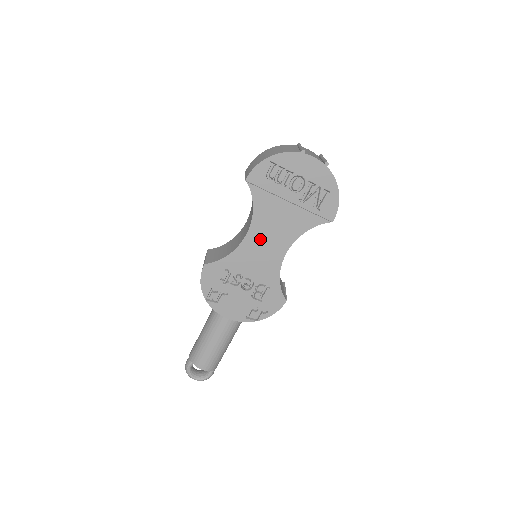
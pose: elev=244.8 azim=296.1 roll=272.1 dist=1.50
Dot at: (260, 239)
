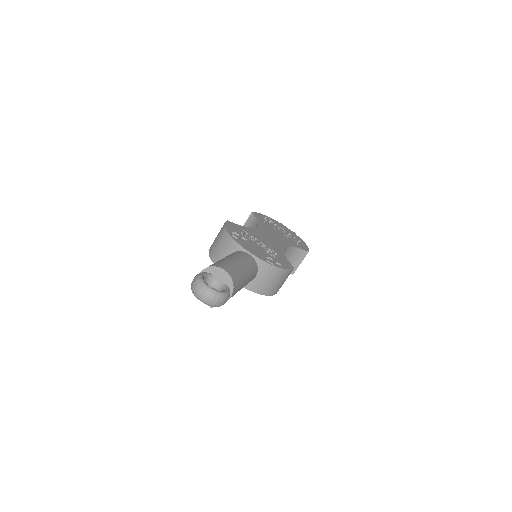
Dot at: (265, 233)
